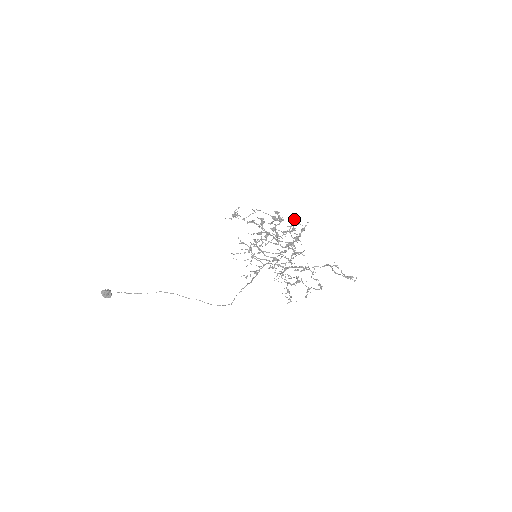
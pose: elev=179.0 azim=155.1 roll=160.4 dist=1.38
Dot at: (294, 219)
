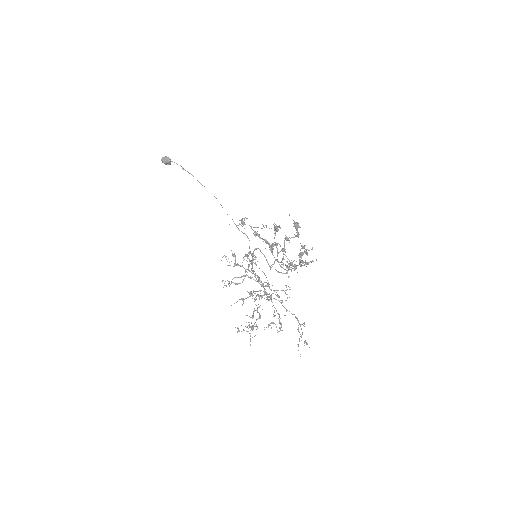
Dot at: (299, 254)
